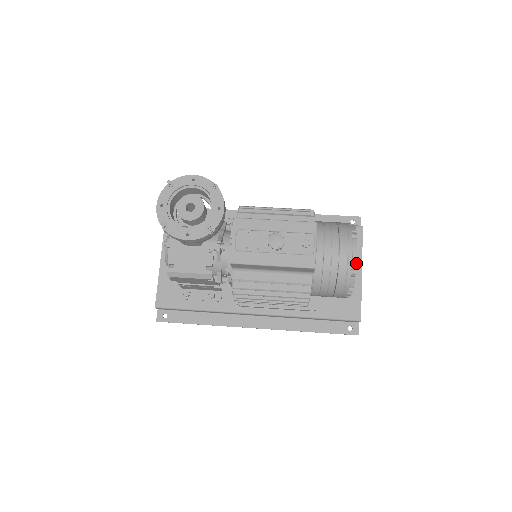
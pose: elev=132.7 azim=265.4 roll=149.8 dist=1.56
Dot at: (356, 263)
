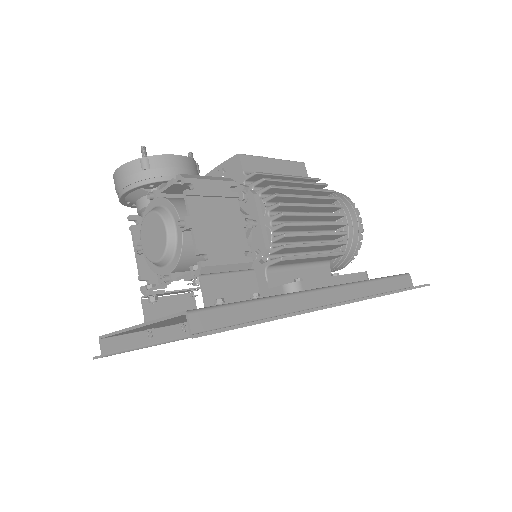
Dot at: occluded
